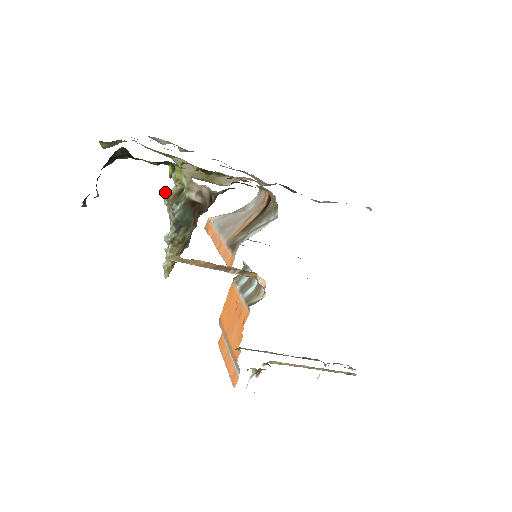
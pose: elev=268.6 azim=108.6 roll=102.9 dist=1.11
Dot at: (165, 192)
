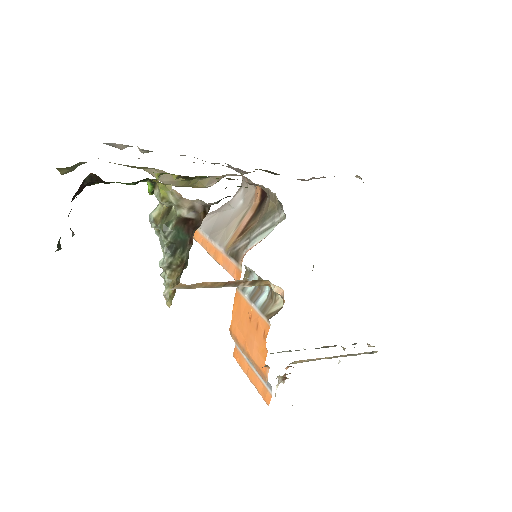
Dot at: occluded
